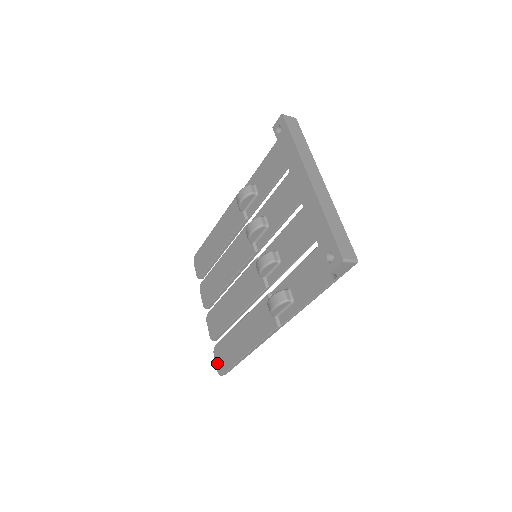
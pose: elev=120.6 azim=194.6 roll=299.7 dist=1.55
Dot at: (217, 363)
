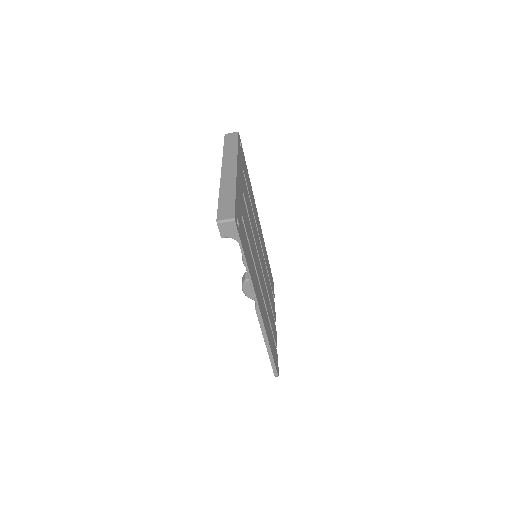
Dot at: occluded
